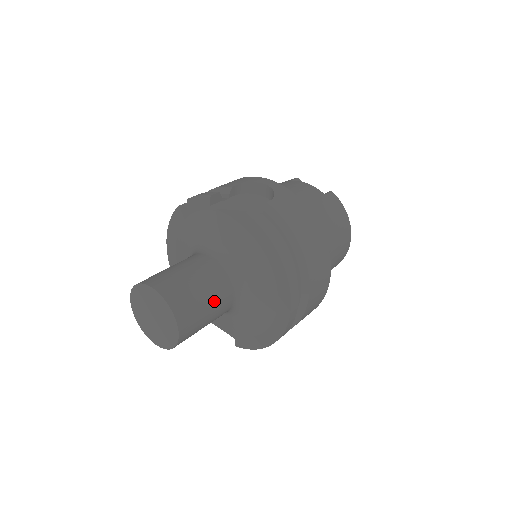
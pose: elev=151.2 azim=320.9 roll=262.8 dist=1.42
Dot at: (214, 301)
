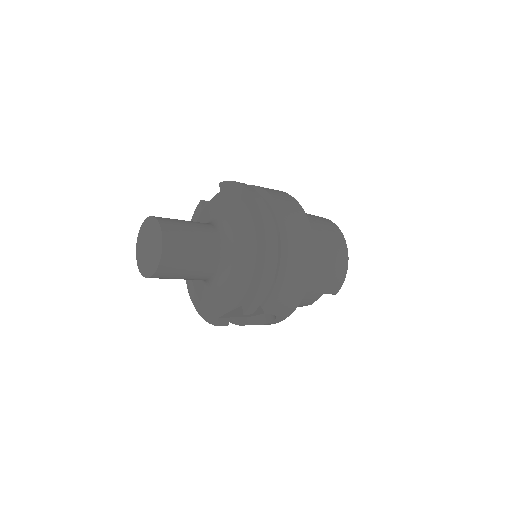
Dot at: (198, 230)
